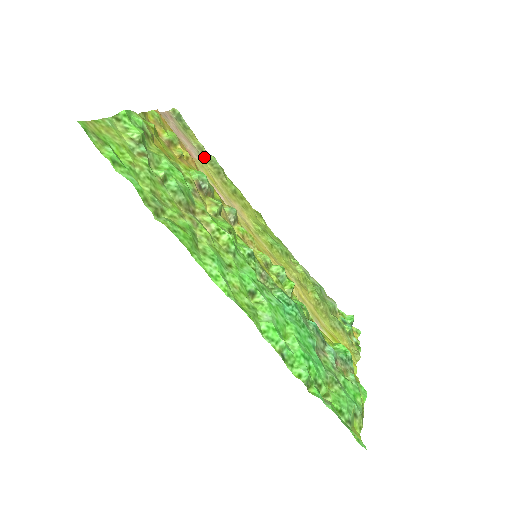
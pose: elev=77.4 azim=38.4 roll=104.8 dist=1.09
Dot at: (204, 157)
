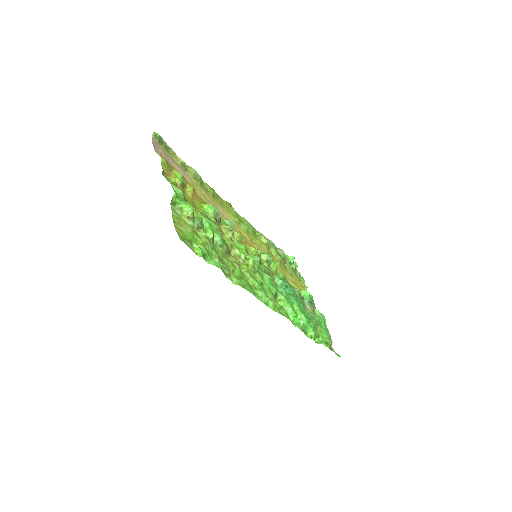
Dot at: (188, 173)
